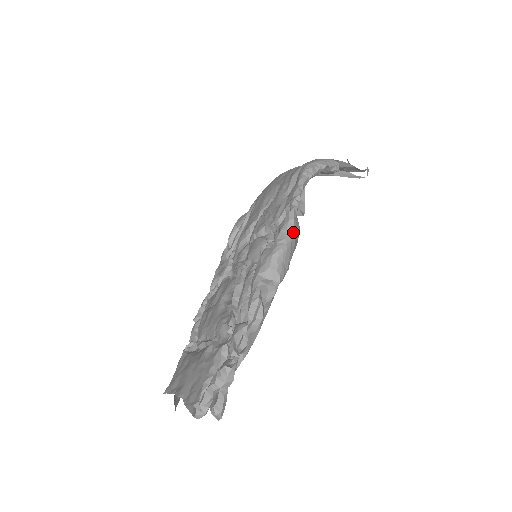
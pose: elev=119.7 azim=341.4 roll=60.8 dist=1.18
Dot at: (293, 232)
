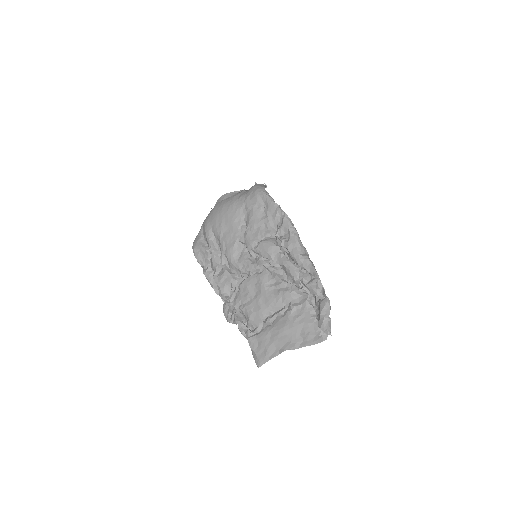
Dot at: occluded
